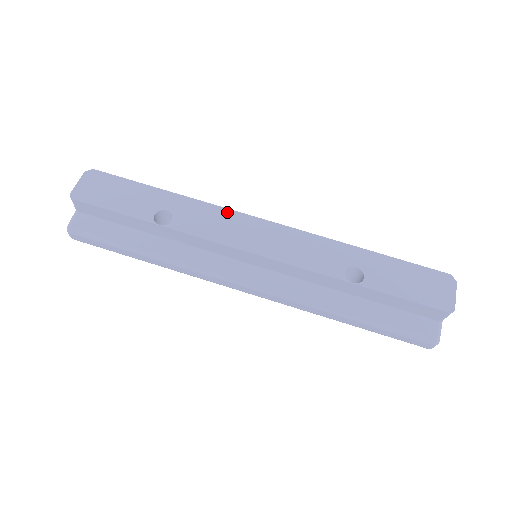
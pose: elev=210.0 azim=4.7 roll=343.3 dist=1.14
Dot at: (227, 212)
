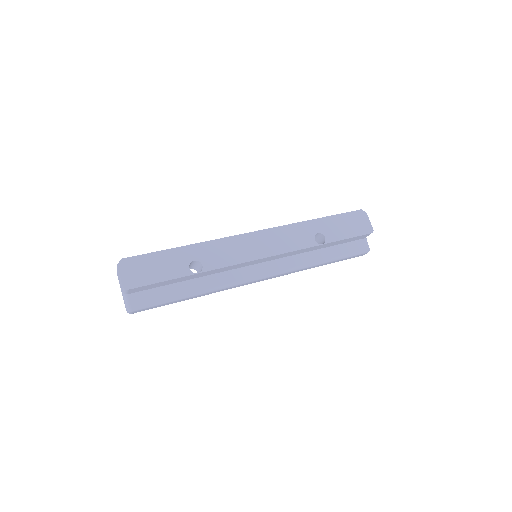
Dot at: (229, 240)
